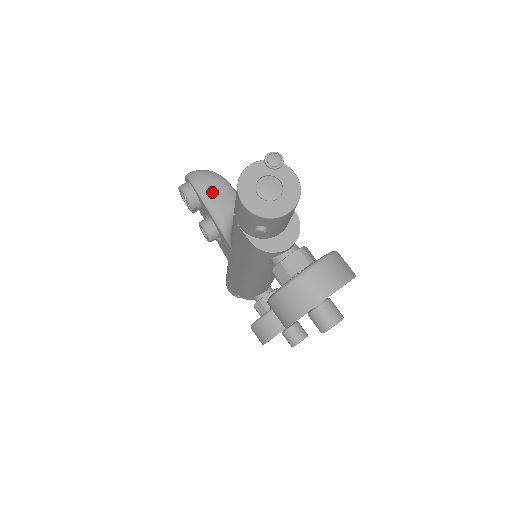
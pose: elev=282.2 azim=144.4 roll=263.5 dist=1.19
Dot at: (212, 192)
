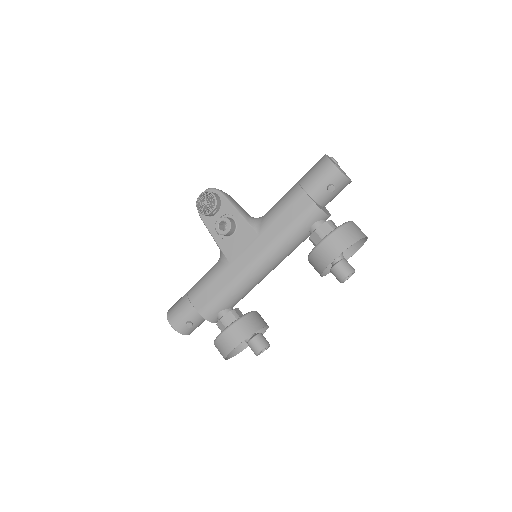
Dot at: (234, 201)
